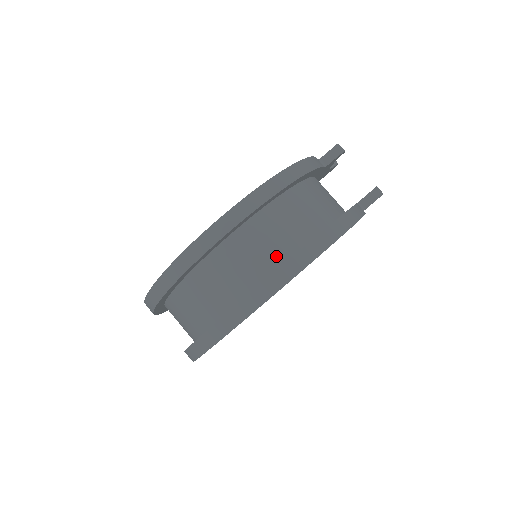
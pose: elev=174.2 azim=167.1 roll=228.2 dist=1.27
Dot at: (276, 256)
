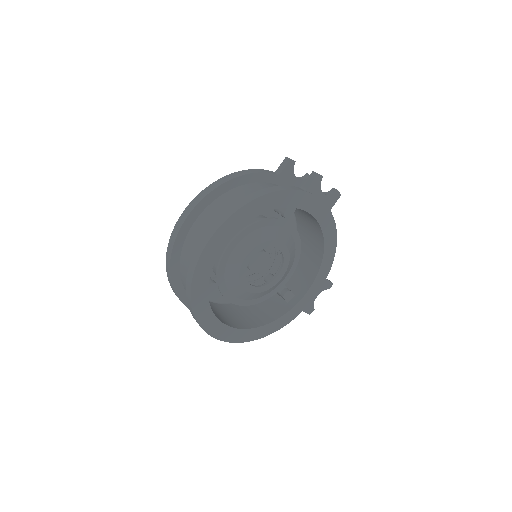
Dot at: occluded
